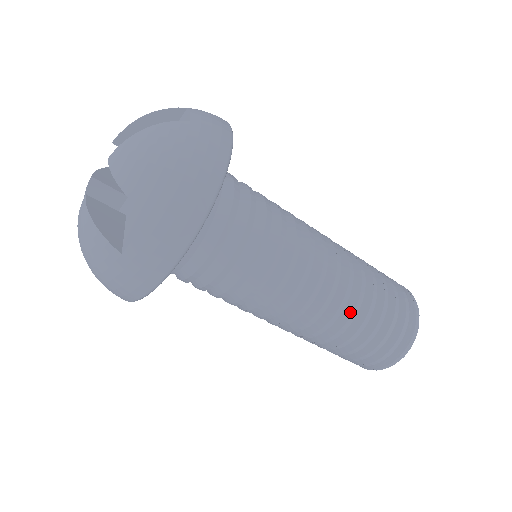
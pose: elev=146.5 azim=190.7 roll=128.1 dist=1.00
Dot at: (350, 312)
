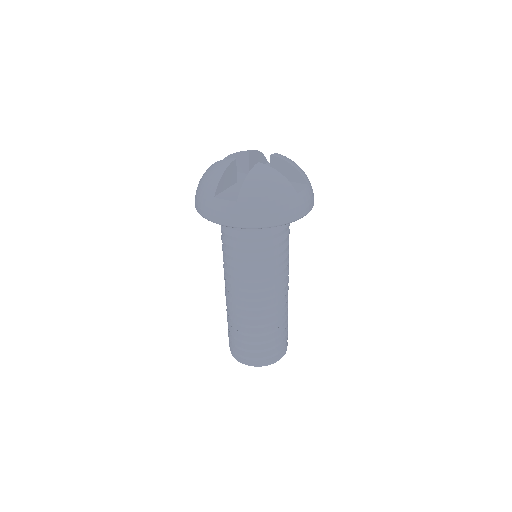
Dot at: (287, 305)
